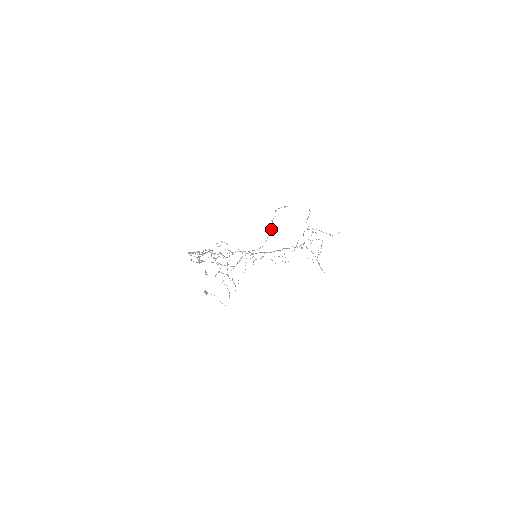
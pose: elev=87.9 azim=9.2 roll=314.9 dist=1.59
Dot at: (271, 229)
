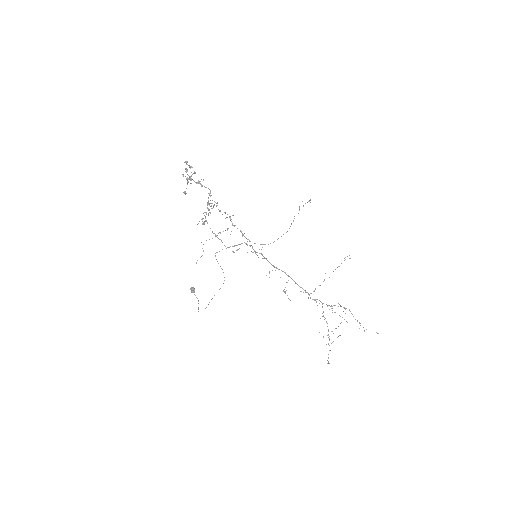
Dot at: occluded
